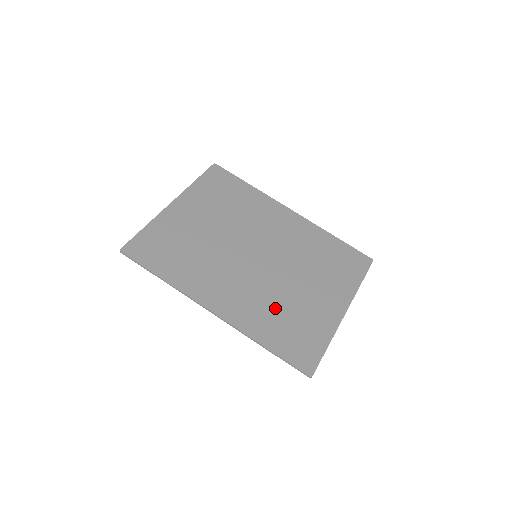
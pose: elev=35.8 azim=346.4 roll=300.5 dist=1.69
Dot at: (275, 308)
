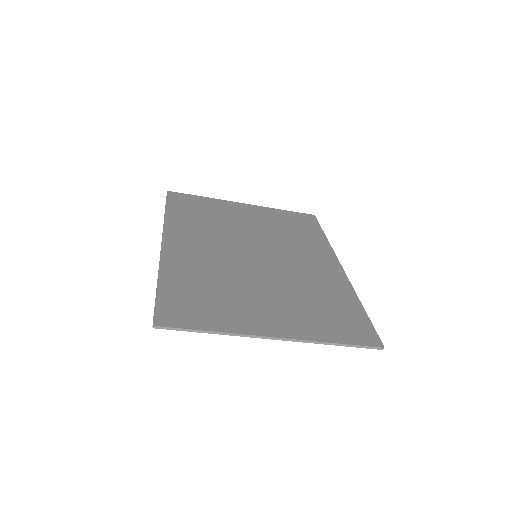
Dot at: (212, 279)
